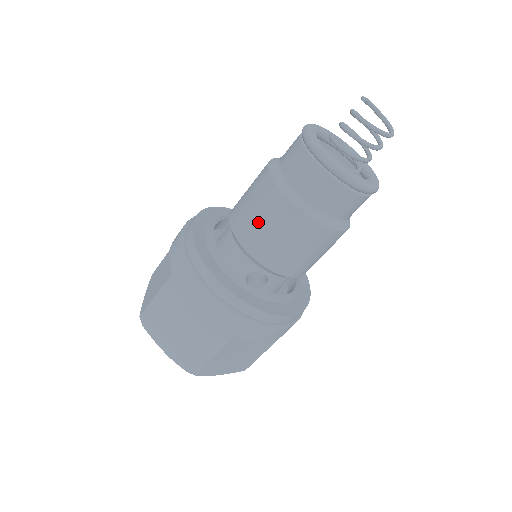
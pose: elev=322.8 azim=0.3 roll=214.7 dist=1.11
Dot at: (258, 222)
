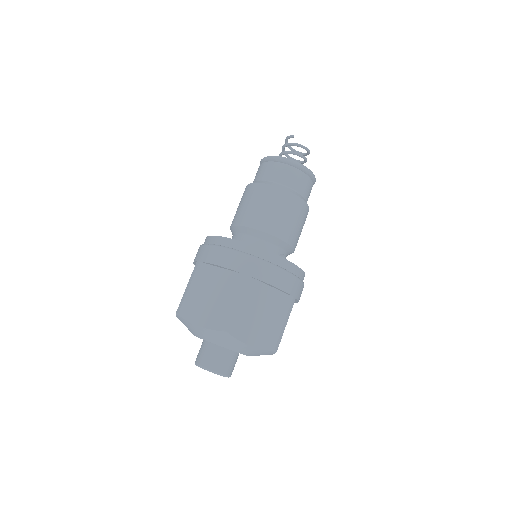
Dot at: (280, 216)
